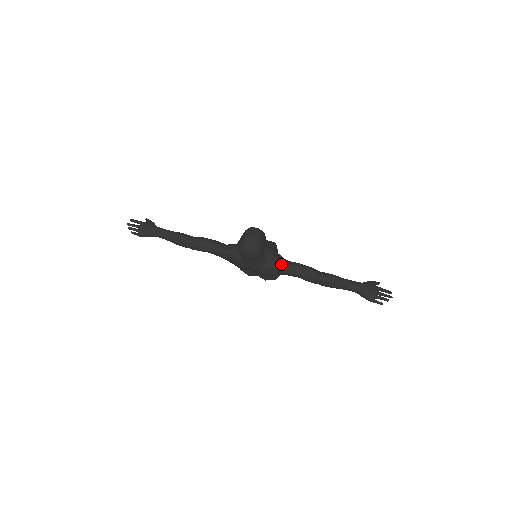
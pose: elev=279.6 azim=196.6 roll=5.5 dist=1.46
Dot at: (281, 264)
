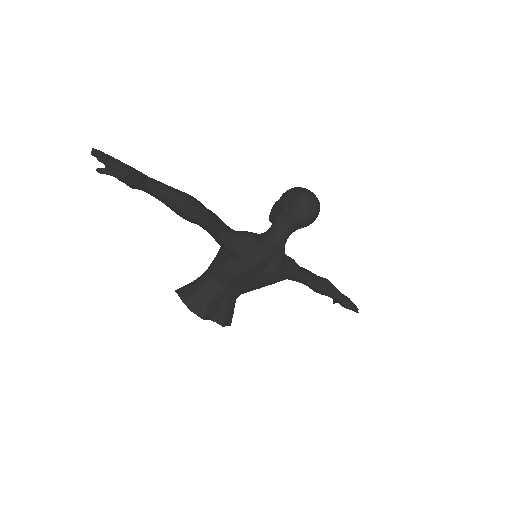
Dot at: (293, 259)
